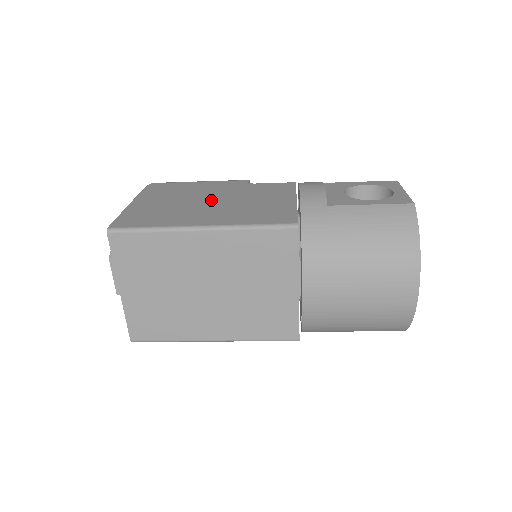
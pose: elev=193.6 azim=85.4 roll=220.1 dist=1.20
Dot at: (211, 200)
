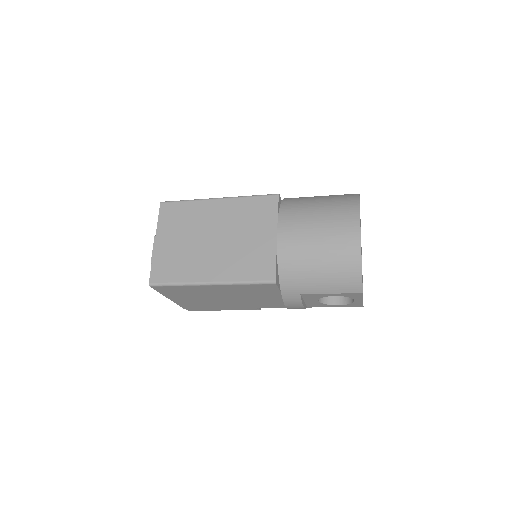
Dot at: occluded
